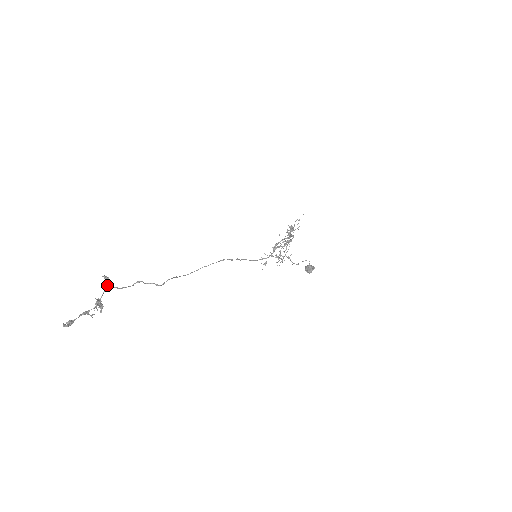
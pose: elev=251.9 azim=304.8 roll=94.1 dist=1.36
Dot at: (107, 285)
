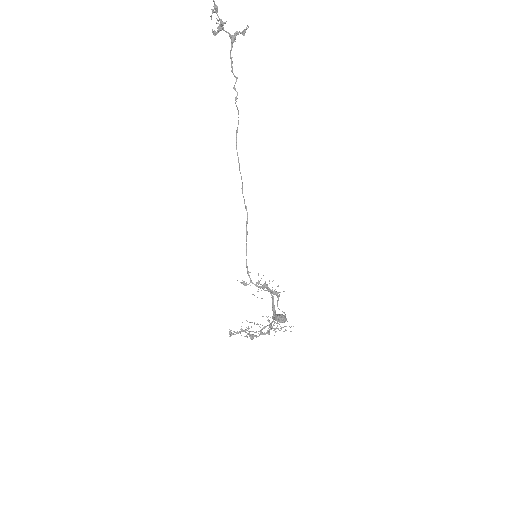
Dot at: (238, 34)
